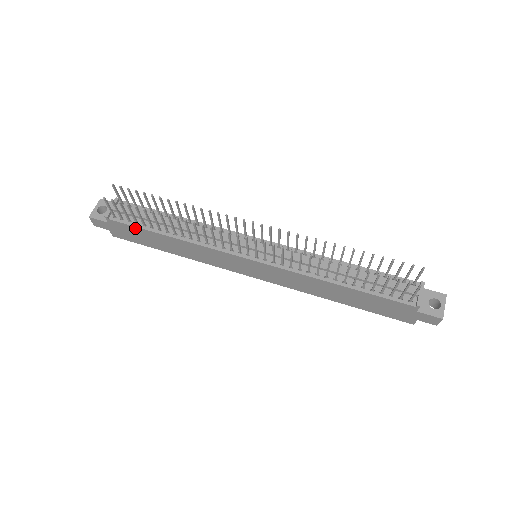
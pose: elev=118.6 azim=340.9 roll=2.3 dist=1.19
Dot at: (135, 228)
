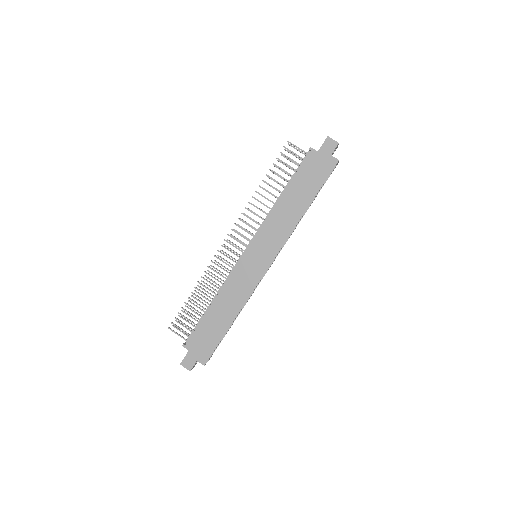
Dot at: (199, 329)
